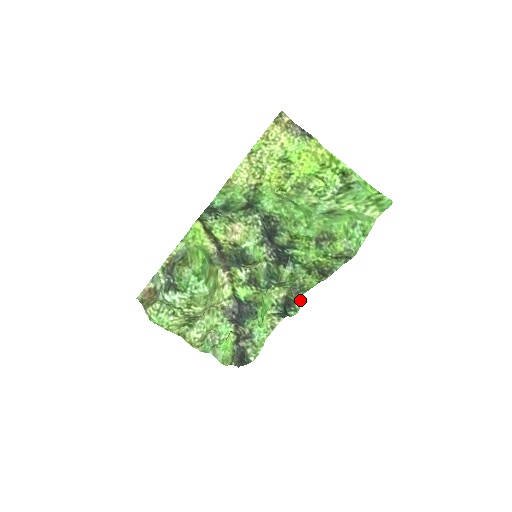
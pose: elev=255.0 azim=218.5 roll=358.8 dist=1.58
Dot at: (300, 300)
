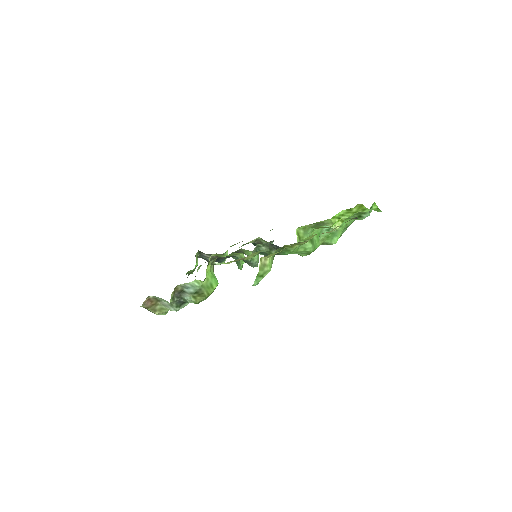
Dot at: occluded
